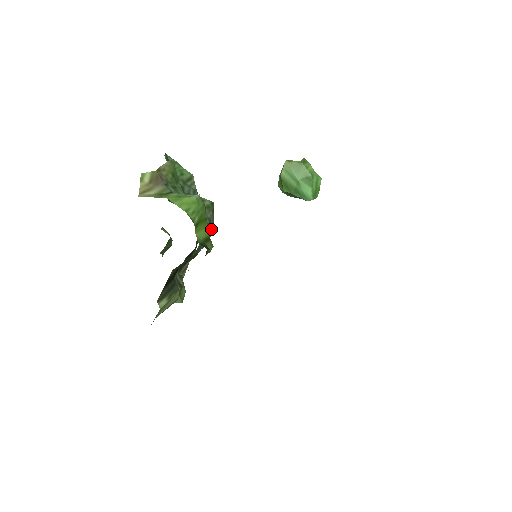
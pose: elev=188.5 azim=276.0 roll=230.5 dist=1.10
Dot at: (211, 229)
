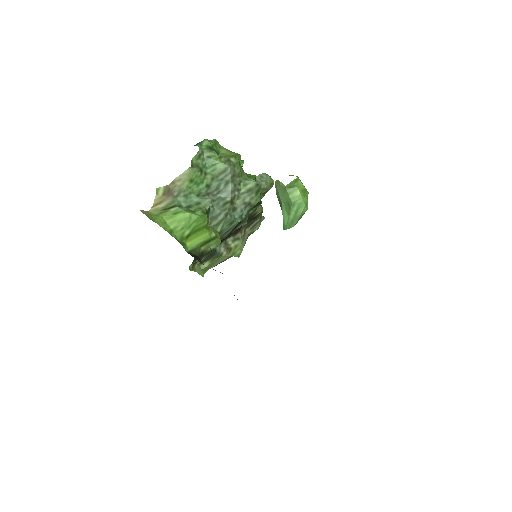
Dot at: (241, 216)
